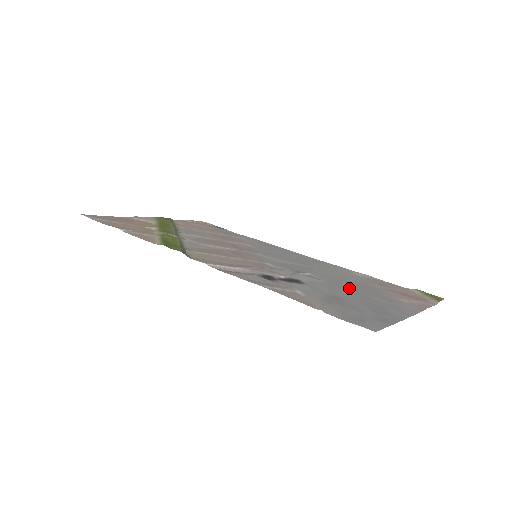
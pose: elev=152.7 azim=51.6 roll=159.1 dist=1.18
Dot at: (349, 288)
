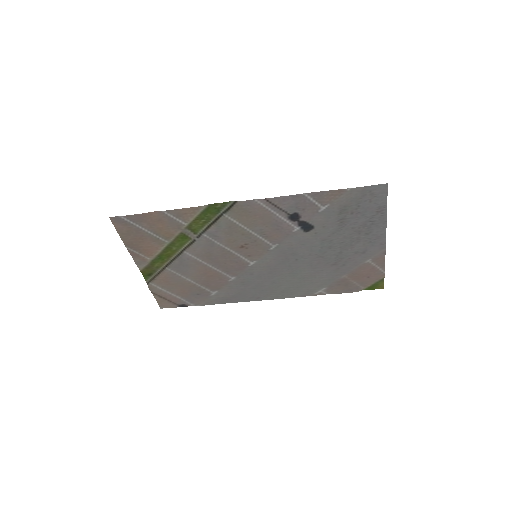
Dot at: (335, 250)
